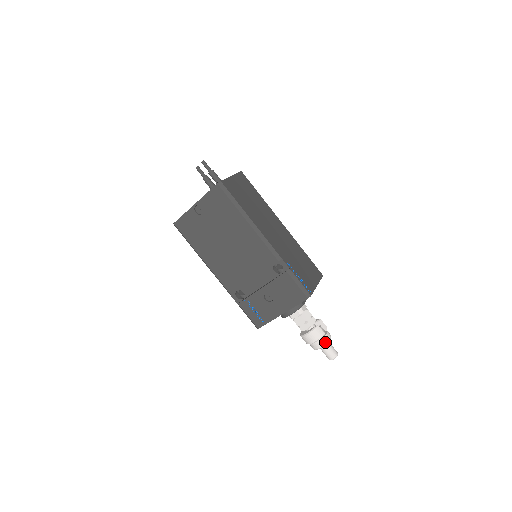
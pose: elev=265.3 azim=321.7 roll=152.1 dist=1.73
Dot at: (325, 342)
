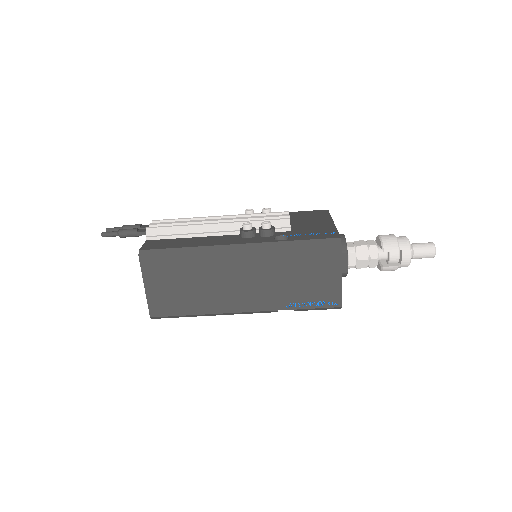
Dot at: (406, 266)
